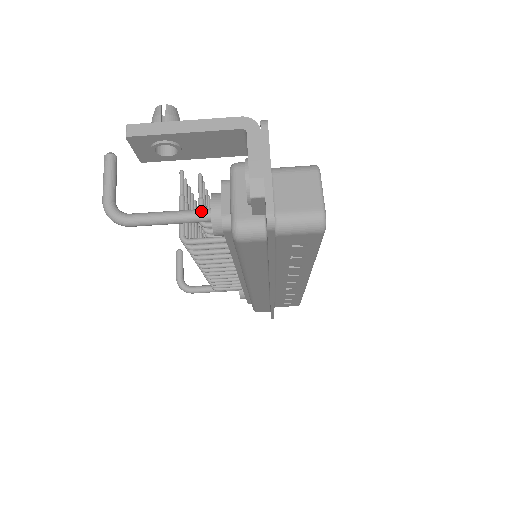
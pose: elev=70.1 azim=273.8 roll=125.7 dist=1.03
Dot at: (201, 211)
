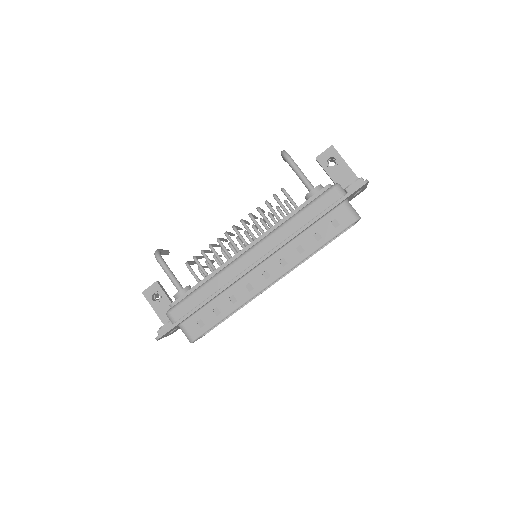
Dot at: (312, 185)
